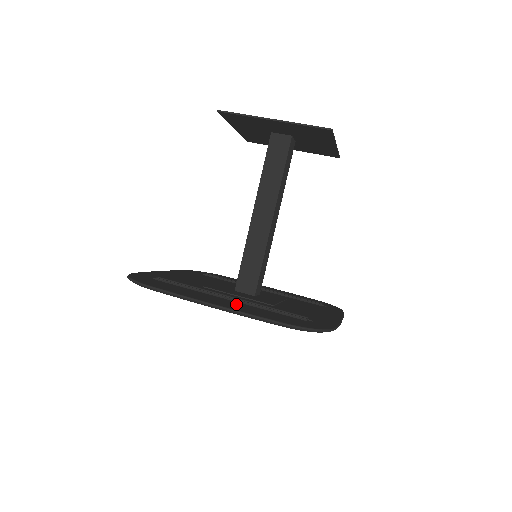
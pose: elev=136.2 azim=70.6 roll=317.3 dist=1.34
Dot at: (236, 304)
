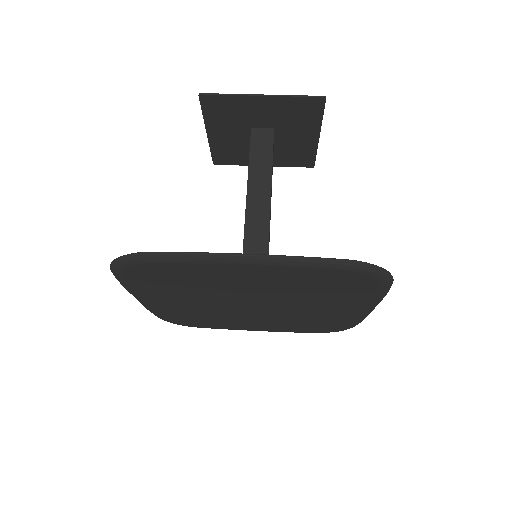
Dot at: occluded
